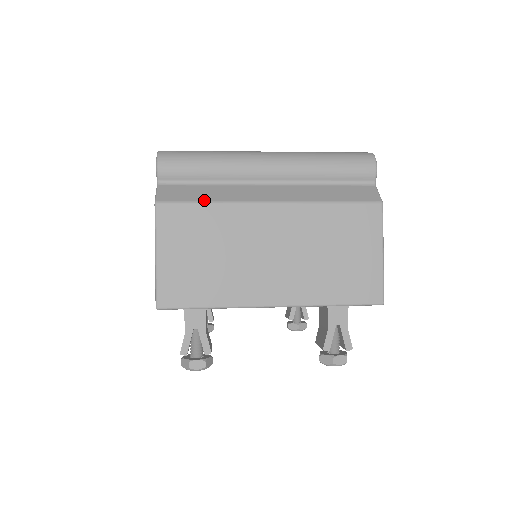
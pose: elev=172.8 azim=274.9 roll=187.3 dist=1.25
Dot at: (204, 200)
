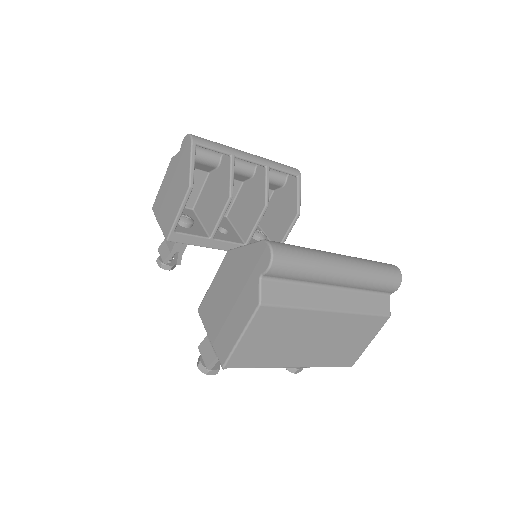
Dot at: (293, 305)
